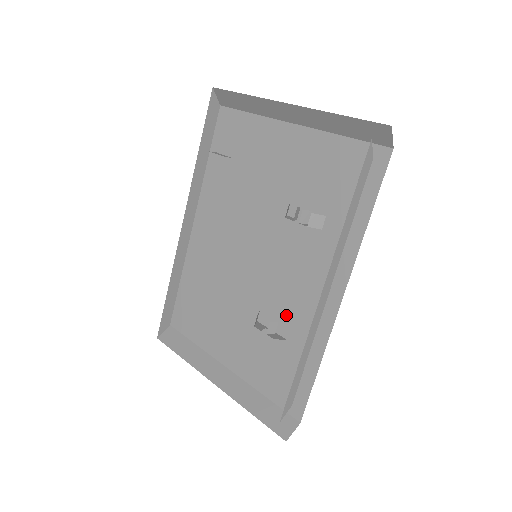
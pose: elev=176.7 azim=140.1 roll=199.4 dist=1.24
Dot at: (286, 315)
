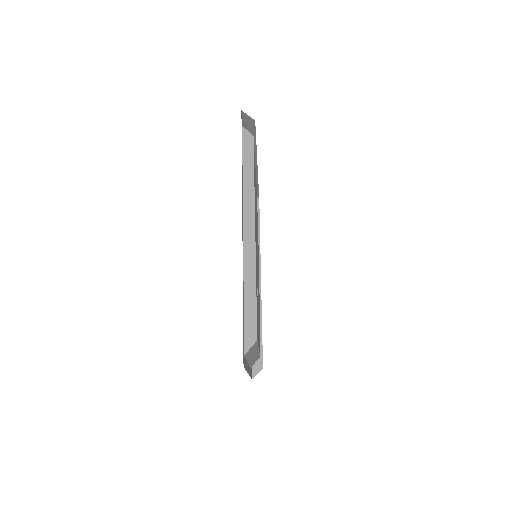
Dot at: occluded
